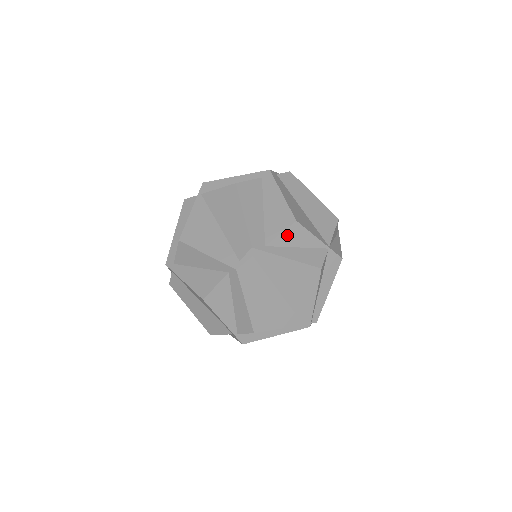
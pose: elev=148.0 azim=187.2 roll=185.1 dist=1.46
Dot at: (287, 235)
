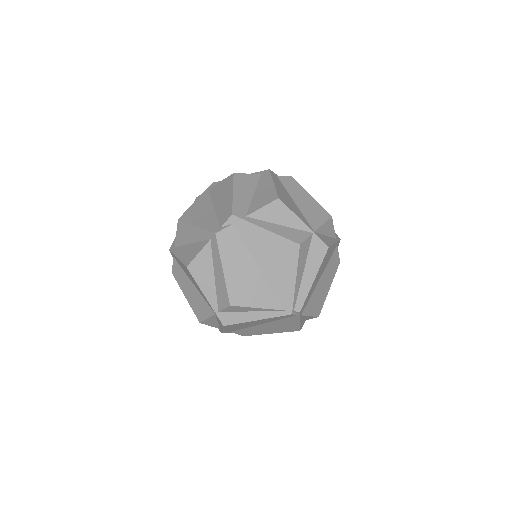
Dot at: (269, 210)
